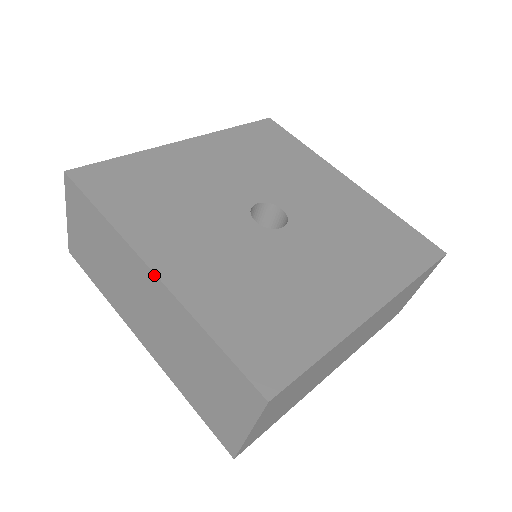
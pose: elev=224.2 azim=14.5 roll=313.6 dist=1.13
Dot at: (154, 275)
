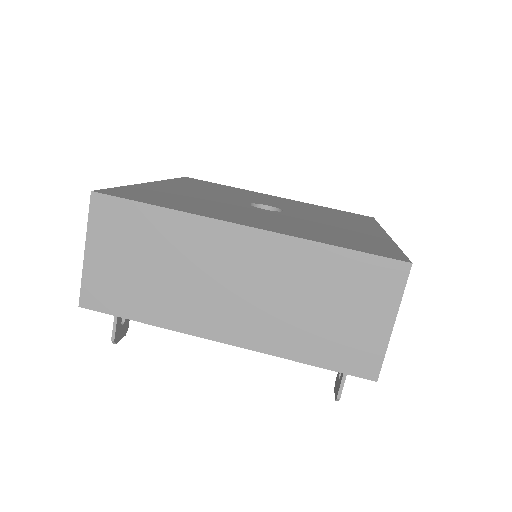
Dot at: occluded
